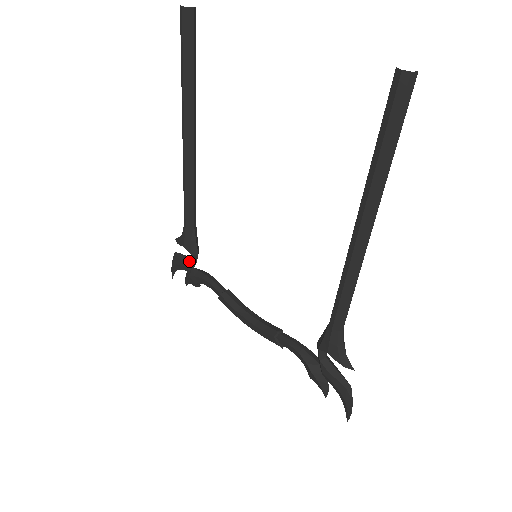
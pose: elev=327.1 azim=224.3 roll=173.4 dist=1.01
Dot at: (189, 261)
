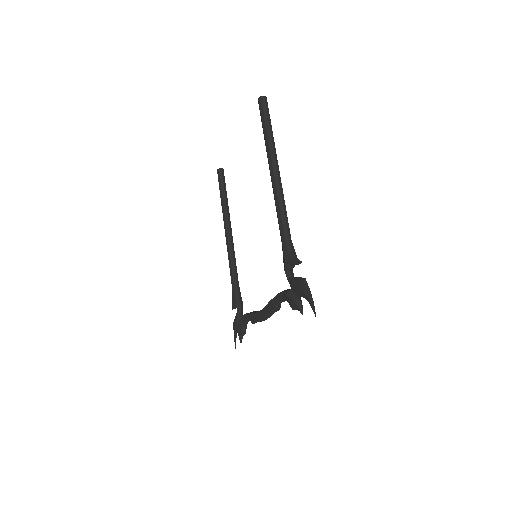
Dot at: (237, 312)
